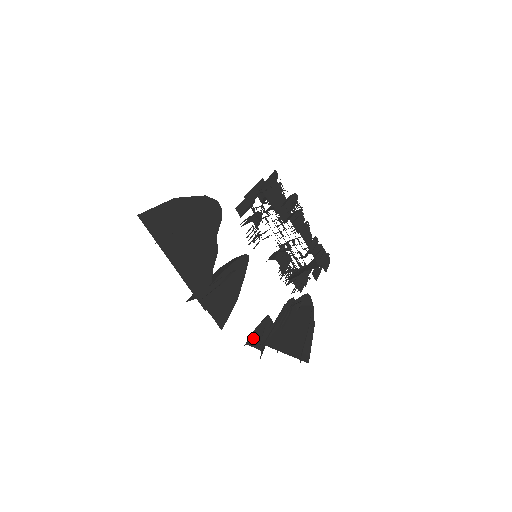
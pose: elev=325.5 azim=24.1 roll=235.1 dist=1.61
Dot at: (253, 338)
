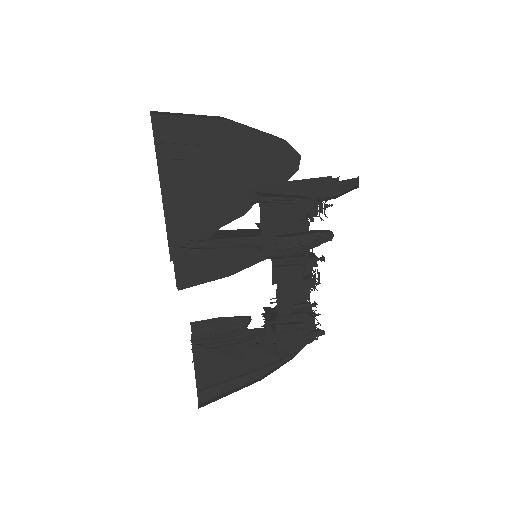
Dot at: (203, 324)
